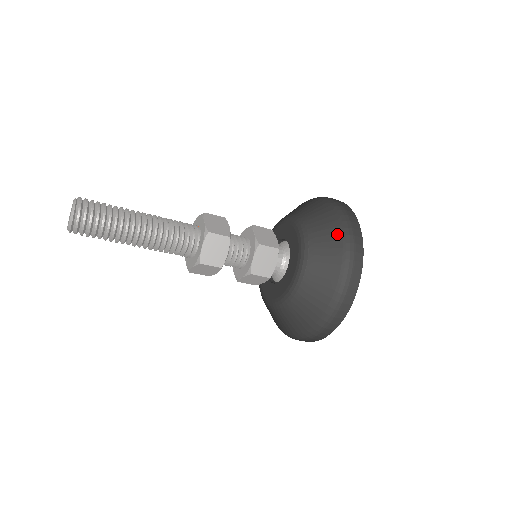
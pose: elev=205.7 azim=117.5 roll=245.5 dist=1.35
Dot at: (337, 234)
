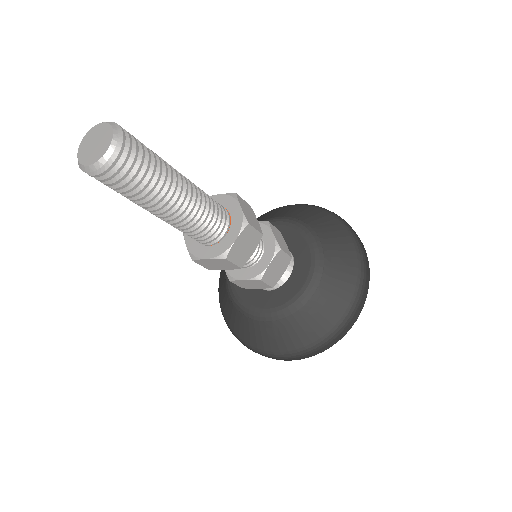
Dot at: (353, 260)
